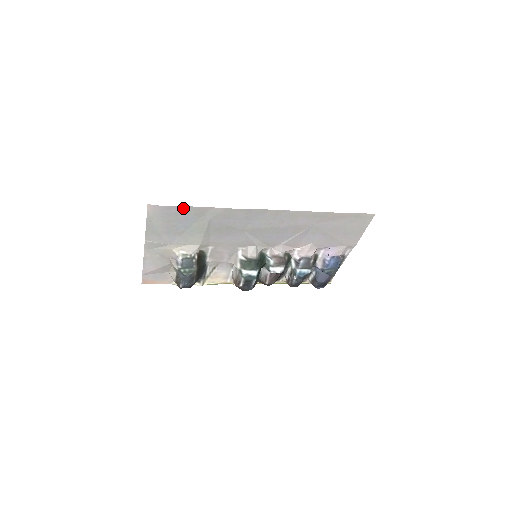
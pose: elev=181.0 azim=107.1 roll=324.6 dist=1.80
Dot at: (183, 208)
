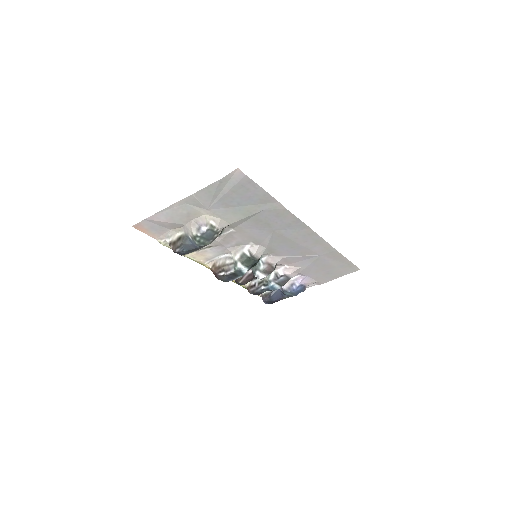
Dot at: (259, 189)
